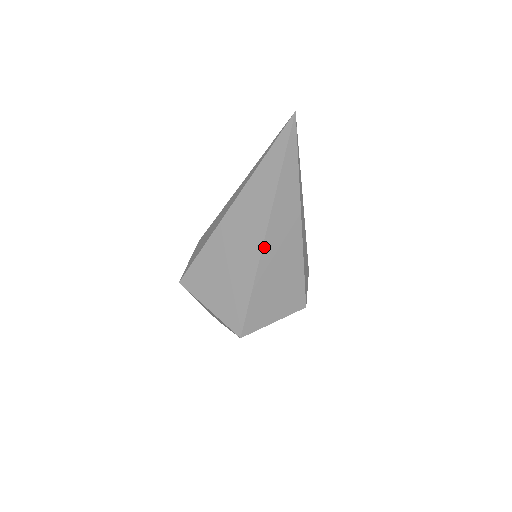
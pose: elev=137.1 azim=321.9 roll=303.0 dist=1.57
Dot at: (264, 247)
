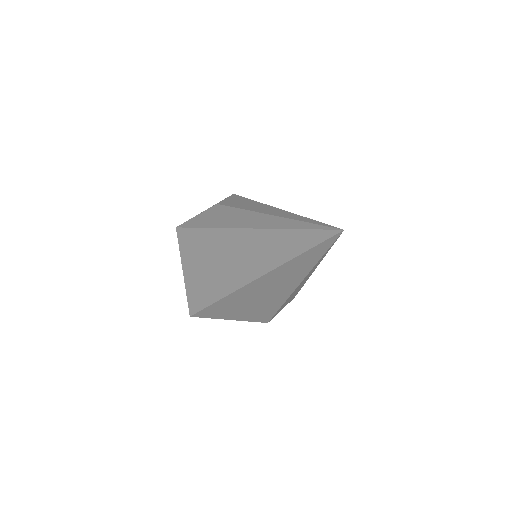
Dot at: (243, 288)
